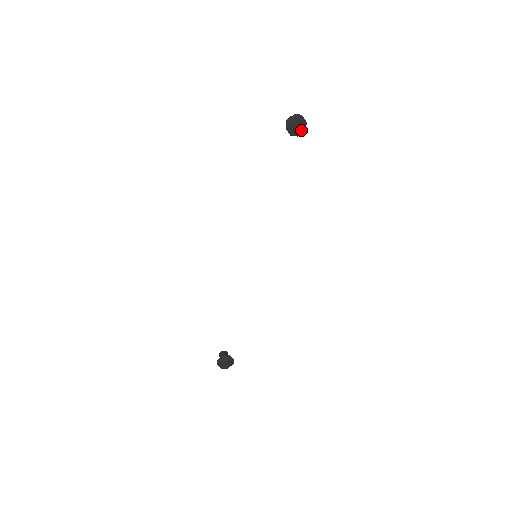
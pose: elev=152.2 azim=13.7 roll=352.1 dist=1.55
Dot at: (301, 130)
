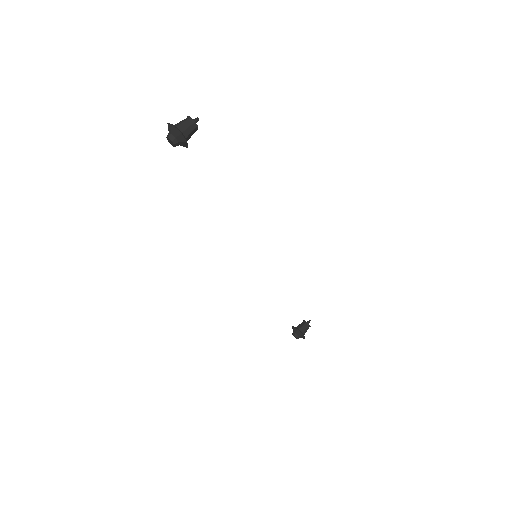
Dot at: (181, 143)
